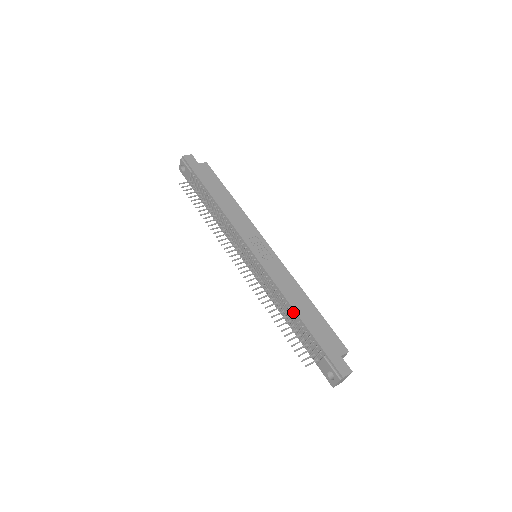
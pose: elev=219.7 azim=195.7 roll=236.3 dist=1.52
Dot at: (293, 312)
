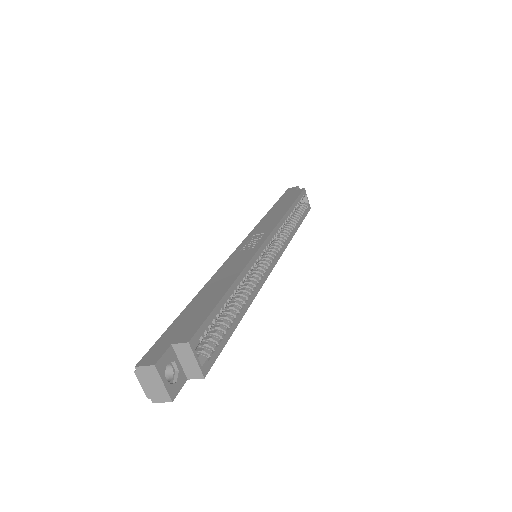
Dot at: occluded
